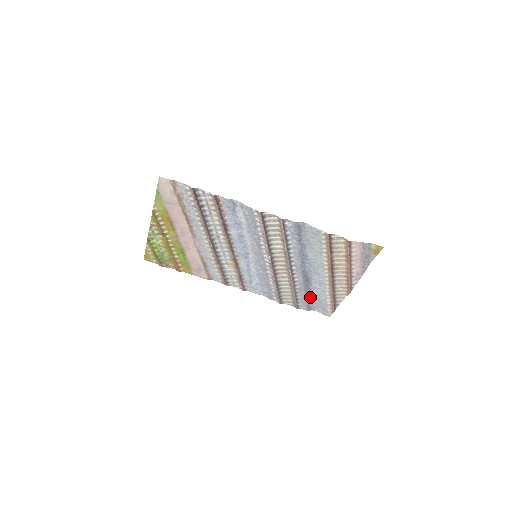
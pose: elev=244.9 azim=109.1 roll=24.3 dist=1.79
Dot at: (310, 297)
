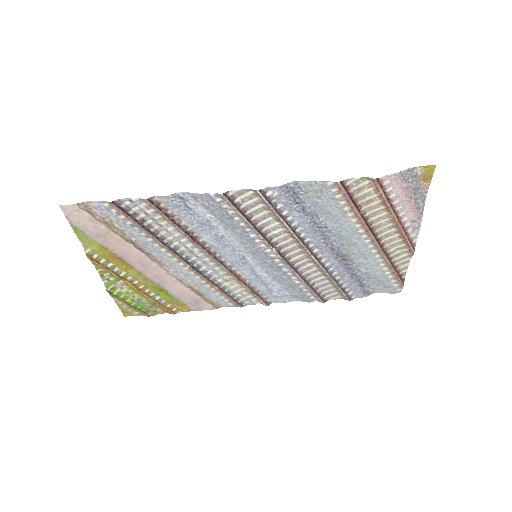
Dot at: (360, 279)
